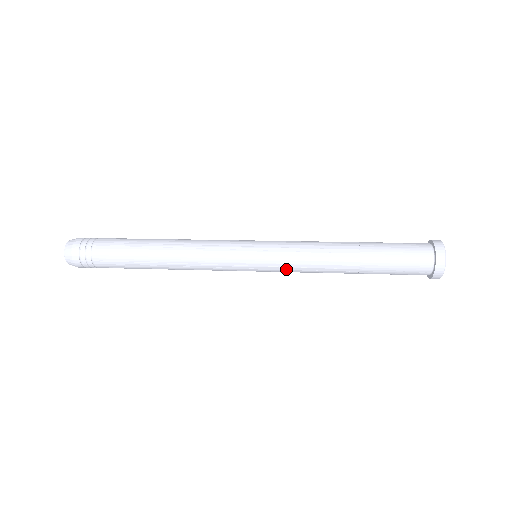
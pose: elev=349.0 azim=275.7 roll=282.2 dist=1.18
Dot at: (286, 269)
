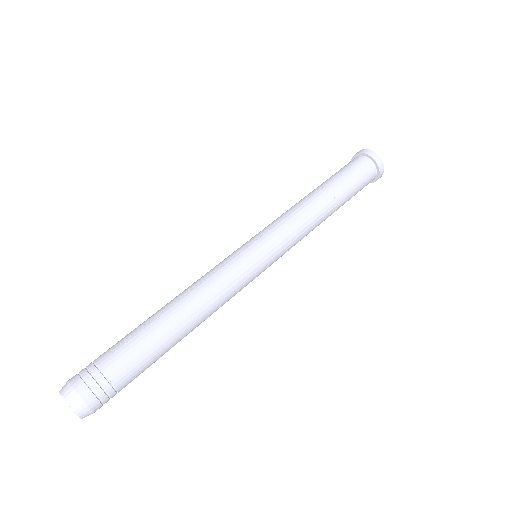
Dot at: occluded
